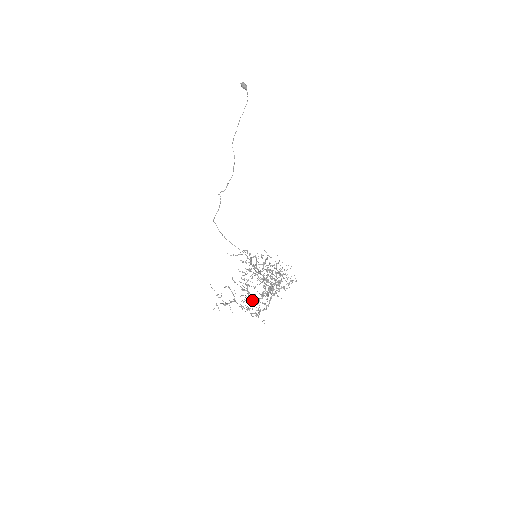
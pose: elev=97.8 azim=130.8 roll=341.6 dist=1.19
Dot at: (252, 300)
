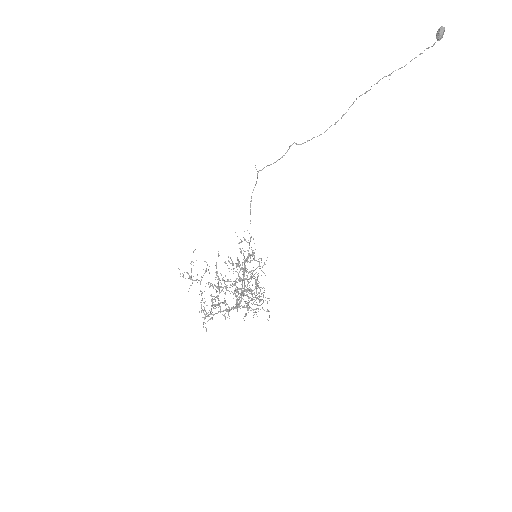
Dot at: (215, 286)
